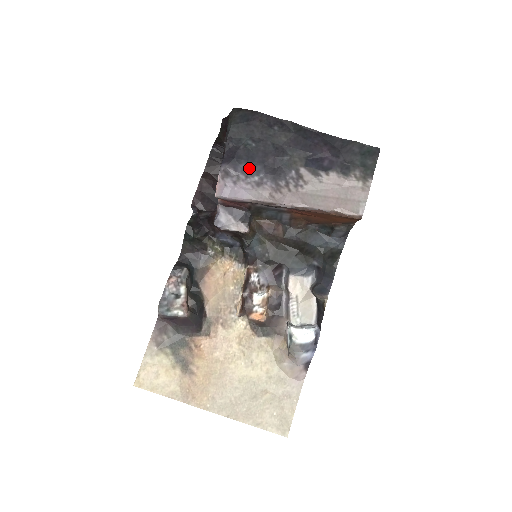
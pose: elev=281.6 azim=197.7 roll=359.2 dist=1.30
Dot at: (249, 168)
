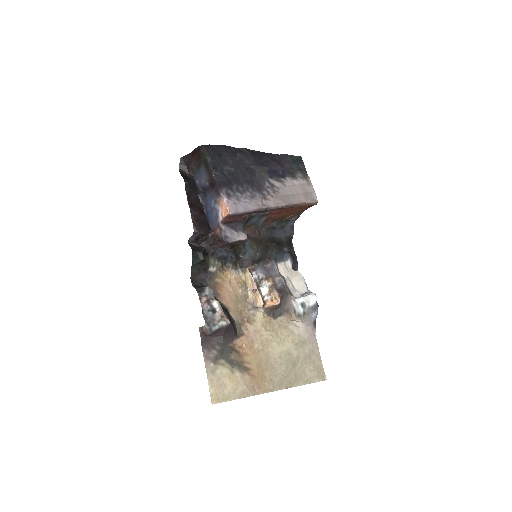
Dot at: (240, 187)
